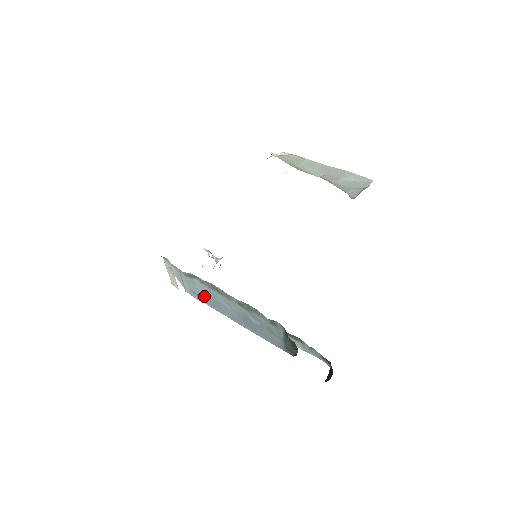
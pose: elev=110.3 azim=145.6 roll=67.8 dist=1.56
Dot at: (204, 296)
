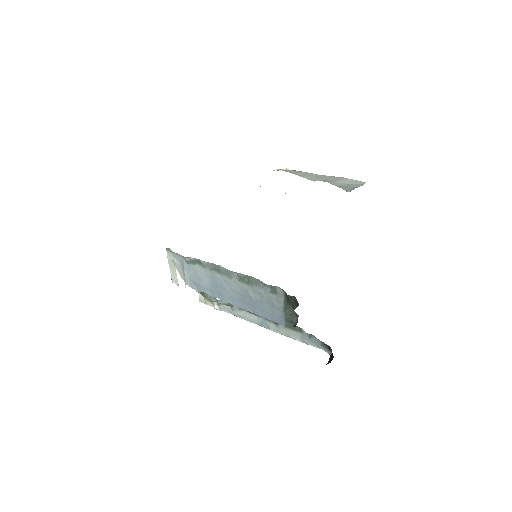
Dot at: (204, 283)
